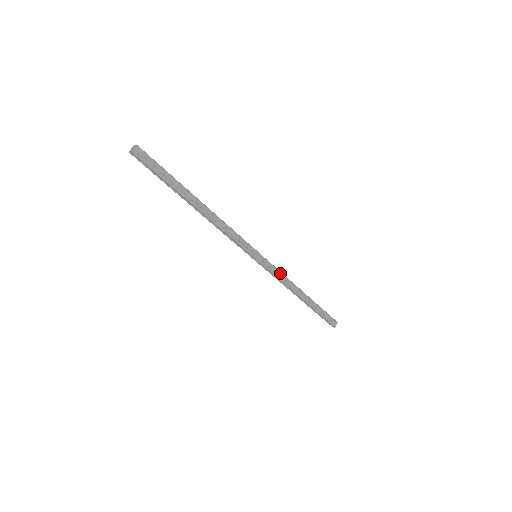
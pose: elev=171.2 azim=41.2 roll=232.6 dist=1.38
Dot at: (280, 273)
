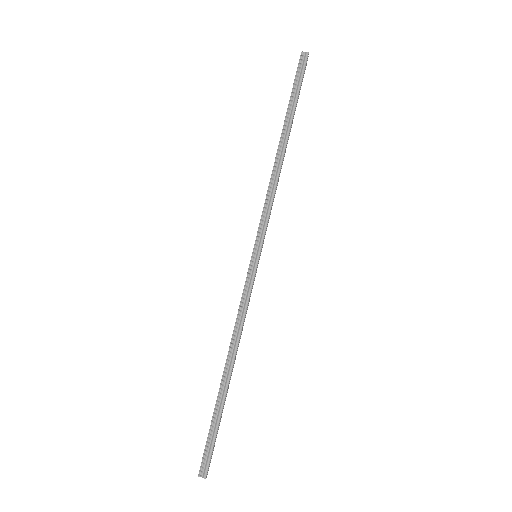
Dot at: (271, 207)
